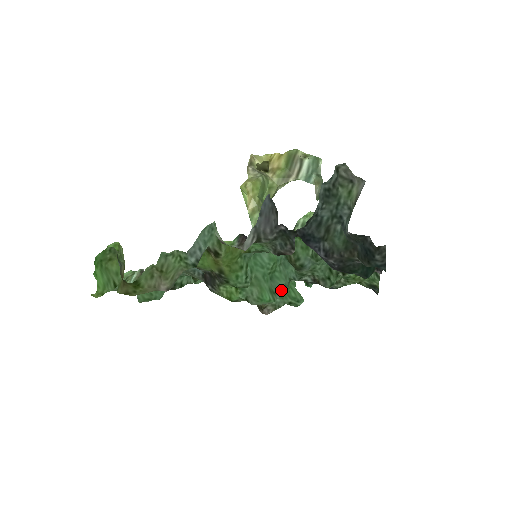
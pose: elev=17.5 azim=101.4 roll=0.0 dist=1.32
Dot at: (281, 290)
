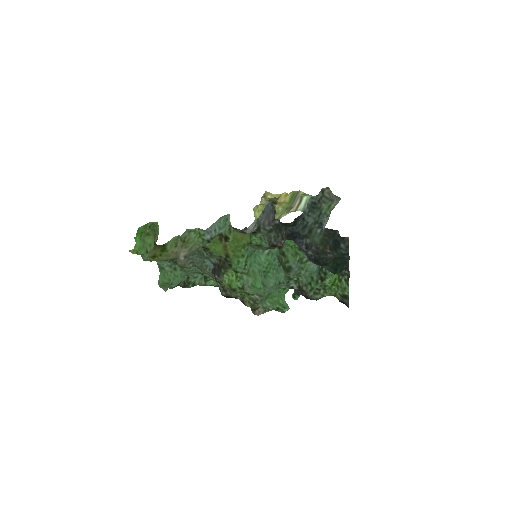
Dot at: (271, 286)
